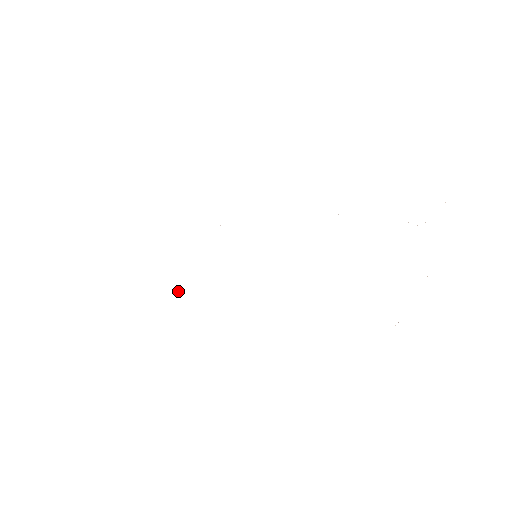
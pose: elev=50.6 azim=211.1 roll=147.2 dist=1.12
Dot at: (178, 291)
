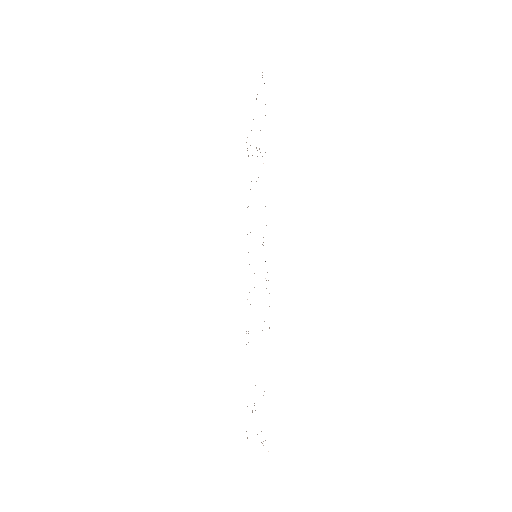
Dot at: occluded
